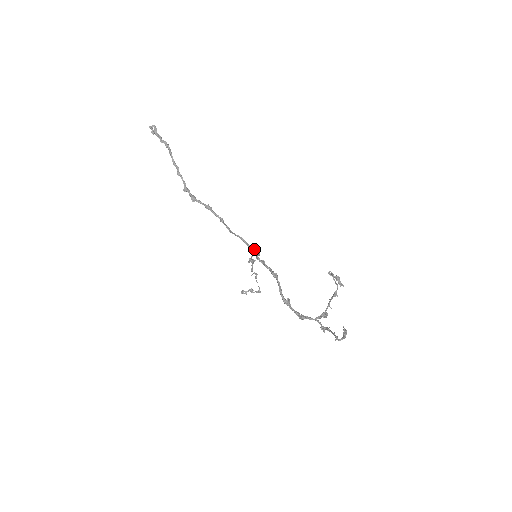
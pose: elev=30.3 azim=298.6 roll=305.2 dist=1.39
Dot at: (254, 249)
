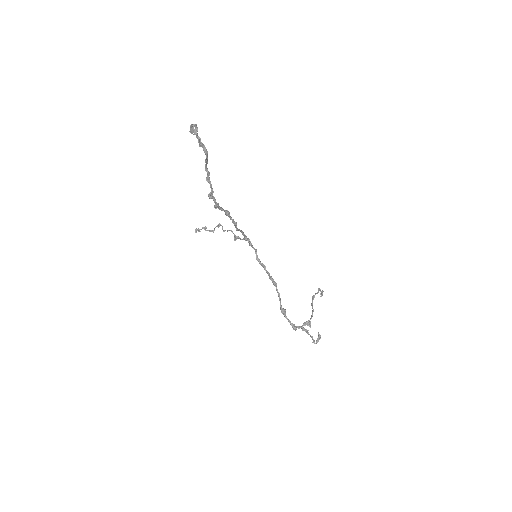
Dot at: (249, 240)
